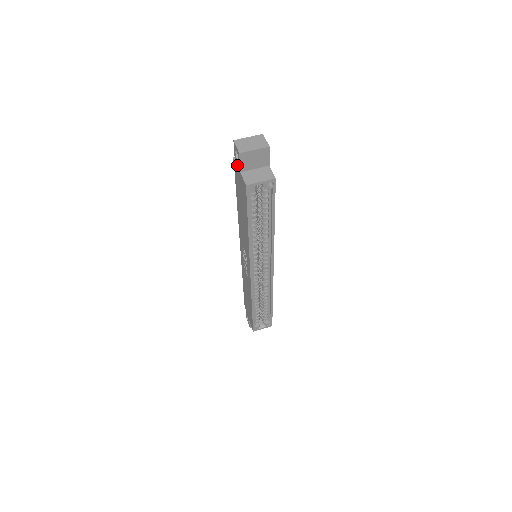
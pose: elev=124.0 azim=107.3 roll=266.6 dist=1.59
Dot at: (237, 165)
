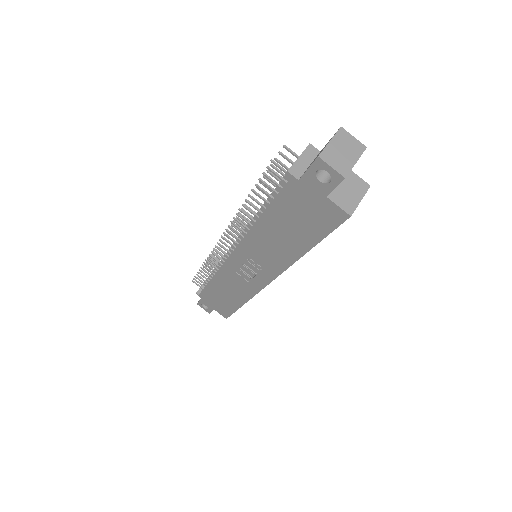
Dot at: (313, 186)
